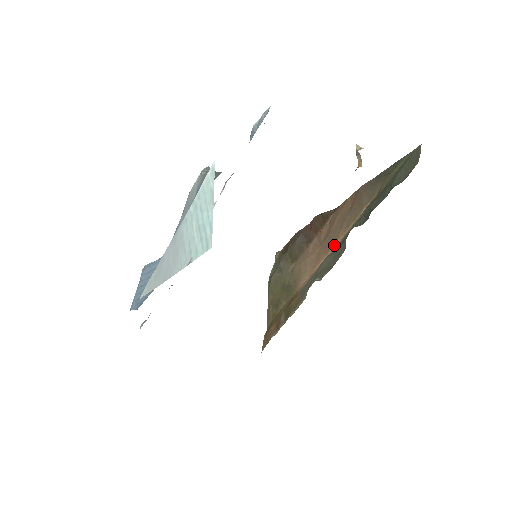
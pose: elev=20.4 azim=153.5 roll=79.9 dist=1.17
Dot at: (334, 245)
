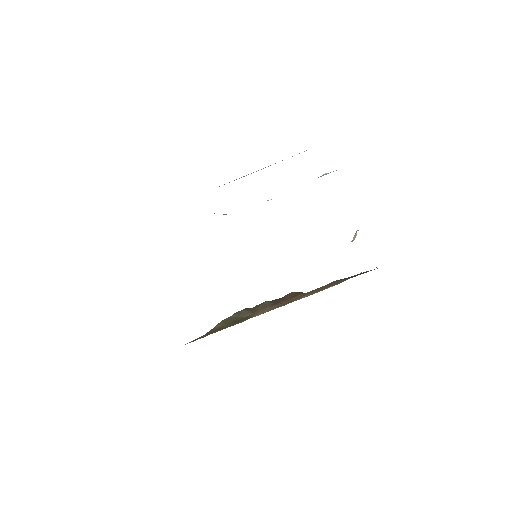
Dot at: (295, 300)
